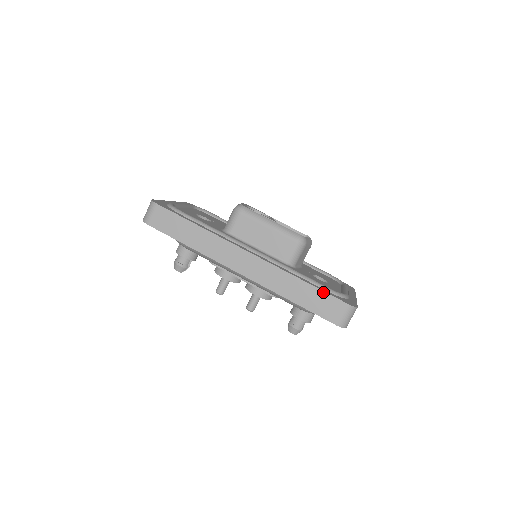
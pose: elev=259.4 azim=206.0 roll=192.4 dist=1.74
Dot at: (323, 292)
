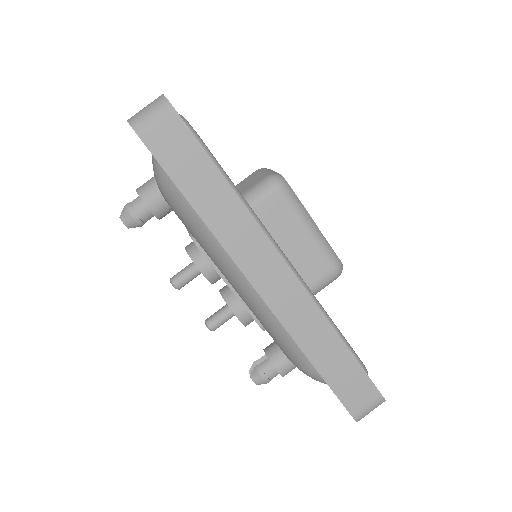
Dot at: (360, 368)
